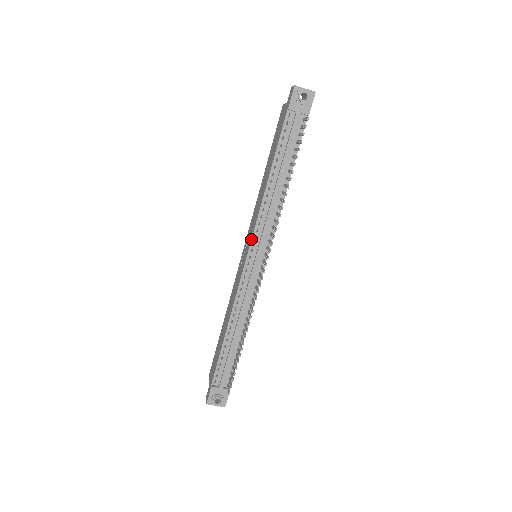
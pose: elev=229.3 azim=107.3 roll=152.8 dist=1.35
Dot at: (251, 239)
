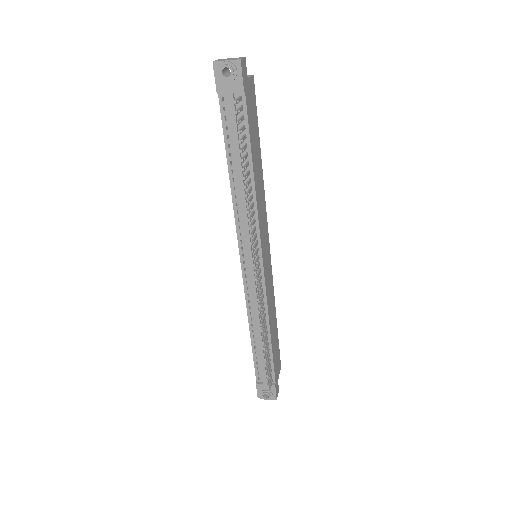
Dot at: (238, 245)
